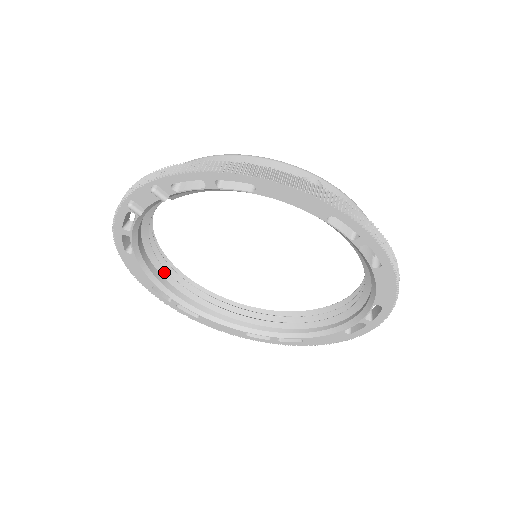
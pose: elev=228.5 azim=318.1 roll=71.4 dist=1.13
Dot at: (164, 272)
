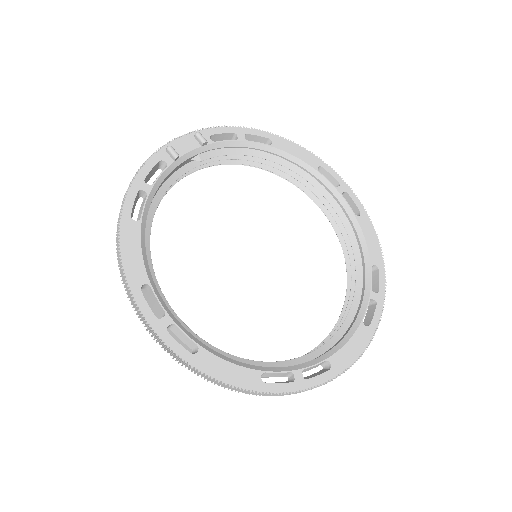
Dot at: (154, 279)
